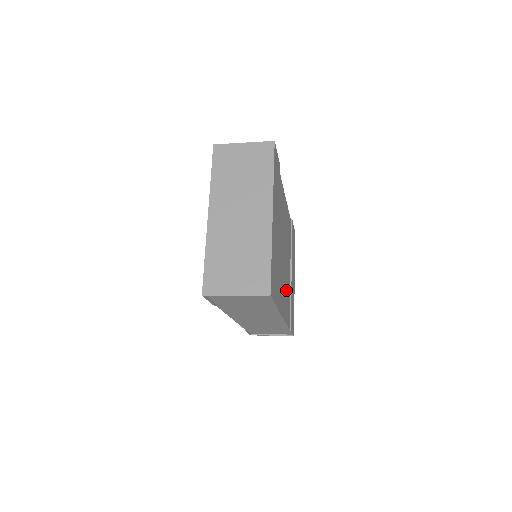
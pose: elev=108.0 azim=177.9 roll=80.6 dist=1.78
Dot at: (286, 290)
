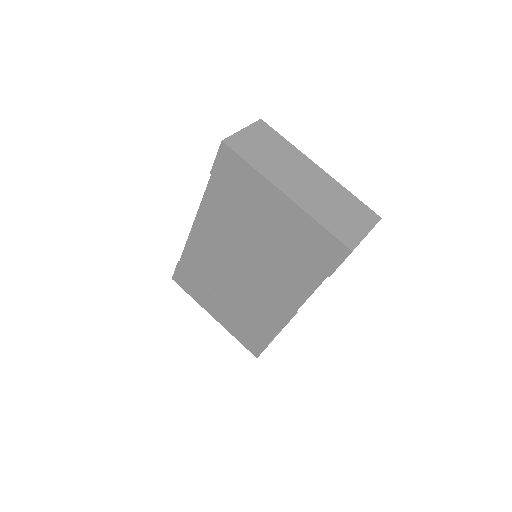
Dot at: occluded
